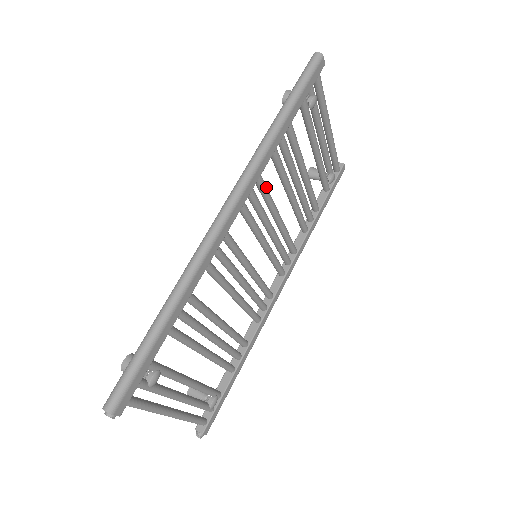
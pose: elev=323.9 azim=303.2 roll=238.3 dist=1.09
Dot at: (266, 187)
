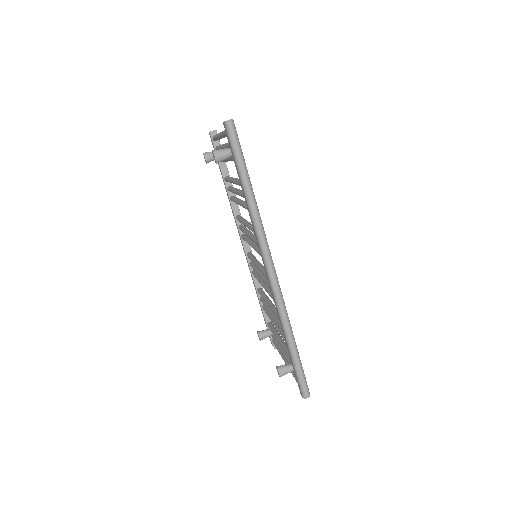
Dot at: occluded
